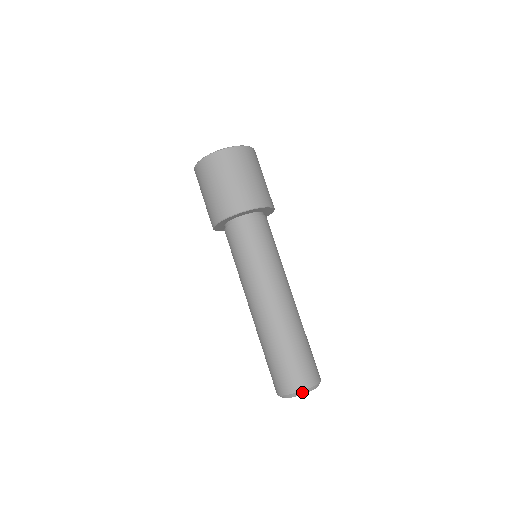
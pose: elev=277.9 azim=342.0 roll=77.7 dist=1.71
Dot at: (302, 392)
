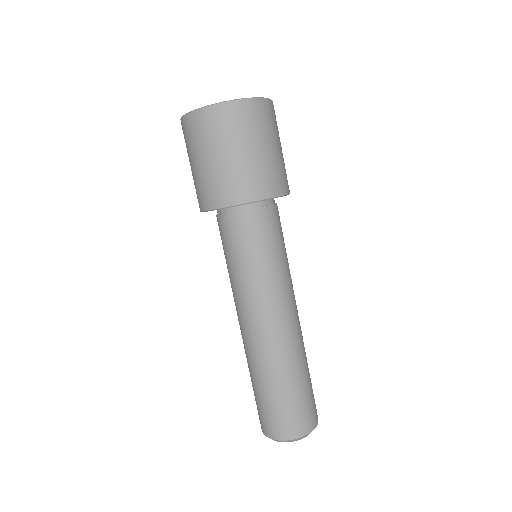
Dot at: (278, 441)
